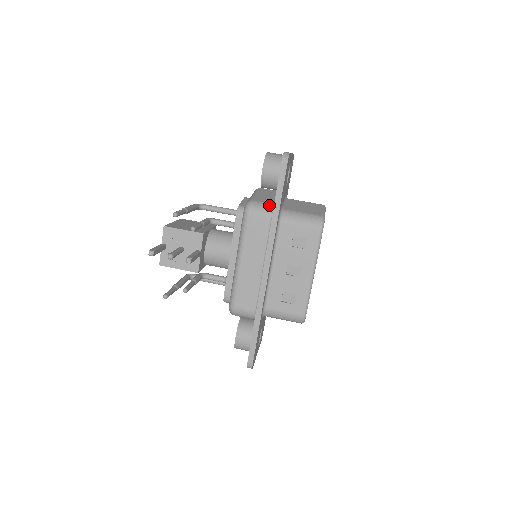
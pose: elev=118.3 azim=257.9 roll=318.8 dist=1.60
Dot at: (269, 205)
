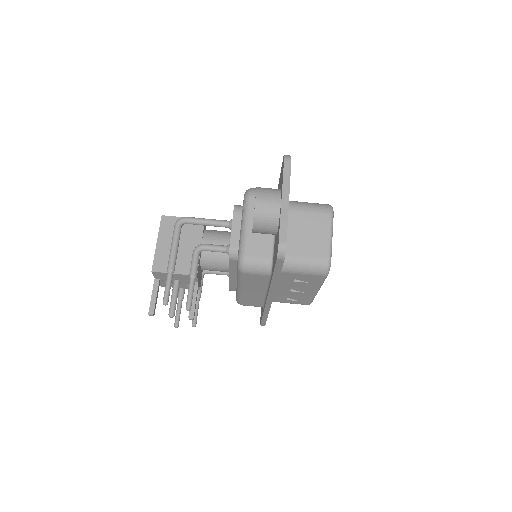
Dot at: (266, 263)
